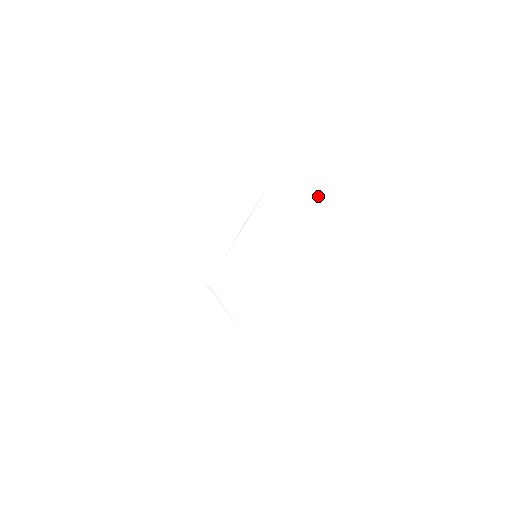
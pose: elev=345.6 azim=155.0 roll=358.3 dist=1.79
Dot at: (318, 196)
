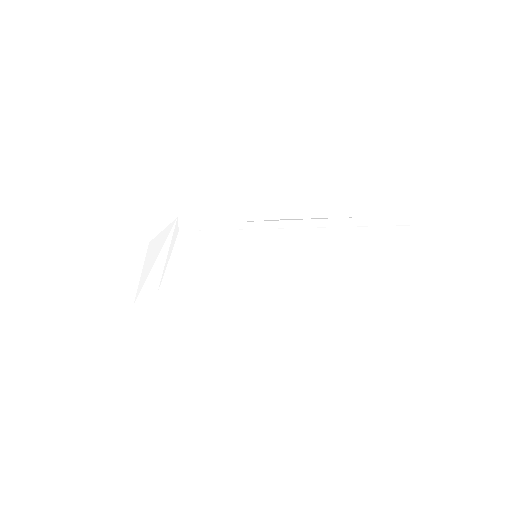
Dot at: (381, 278)
